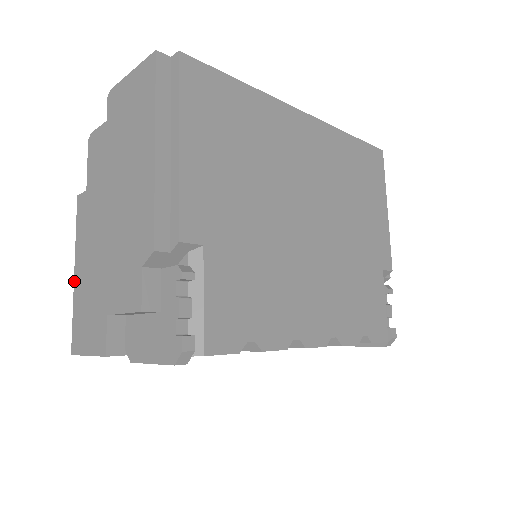
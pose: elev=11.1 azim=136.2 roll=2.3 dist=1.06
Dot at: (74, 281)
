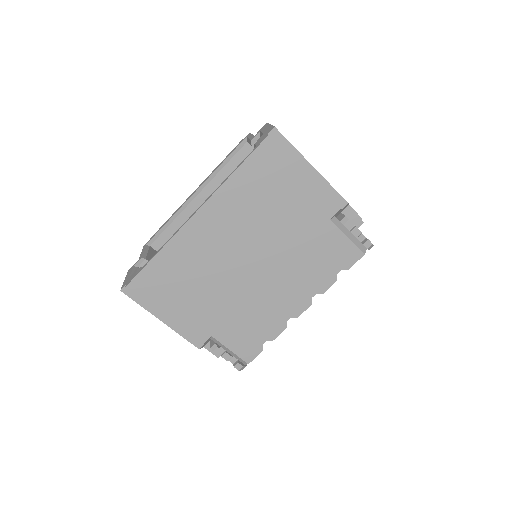
Dot at: occluded
